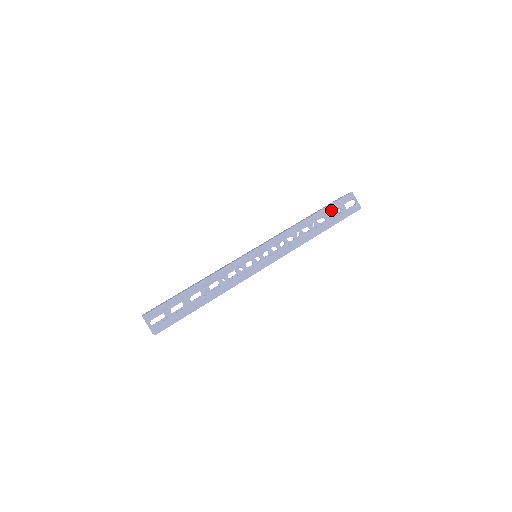
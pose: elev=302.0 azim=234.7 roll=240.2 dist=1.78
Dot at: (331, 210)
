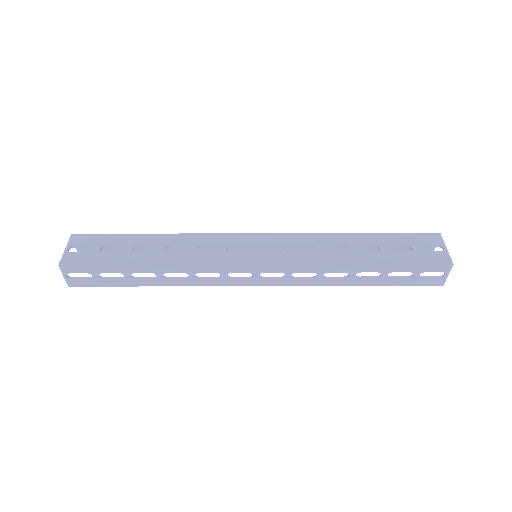
Dot at: (399, 270)
